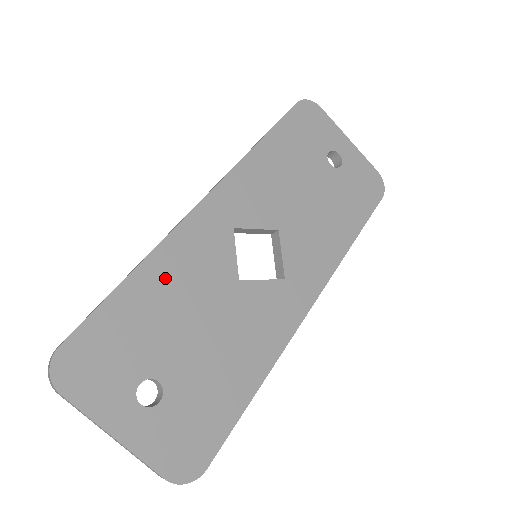
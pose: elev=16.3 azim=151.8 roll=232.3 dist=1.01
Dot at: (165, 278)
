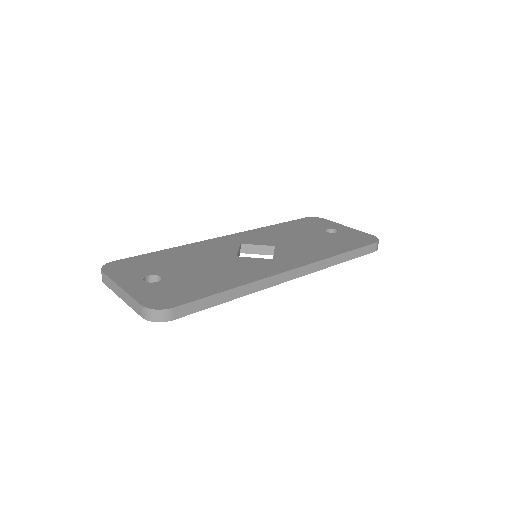
Dot at: (186, 252)
